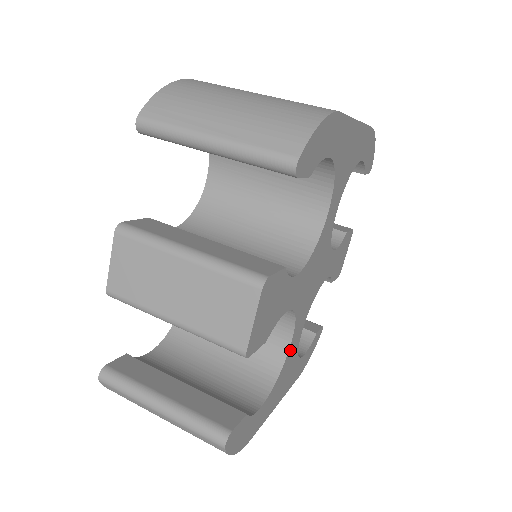
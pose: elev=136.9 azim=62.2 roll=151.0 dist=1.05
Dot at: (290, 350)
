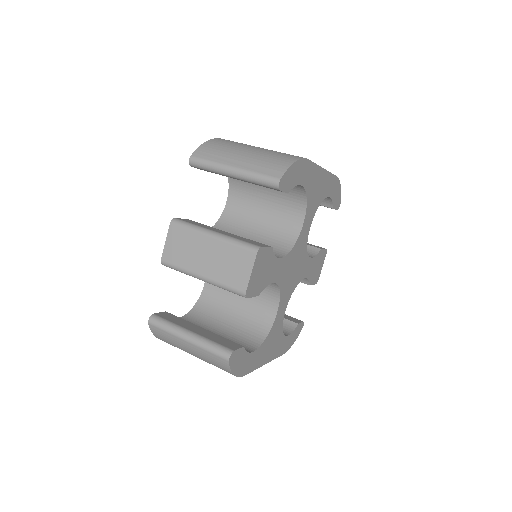
Dot at: (276, 320)
